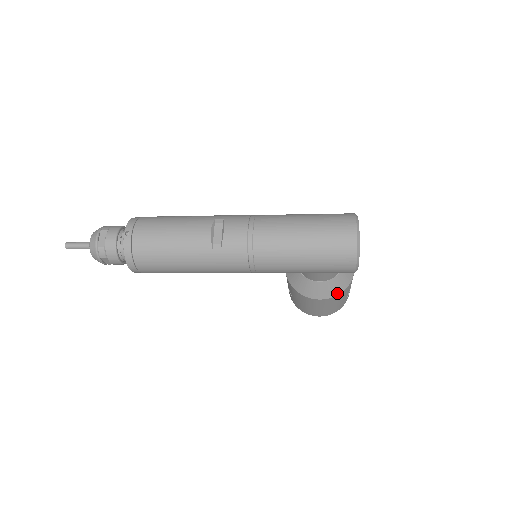
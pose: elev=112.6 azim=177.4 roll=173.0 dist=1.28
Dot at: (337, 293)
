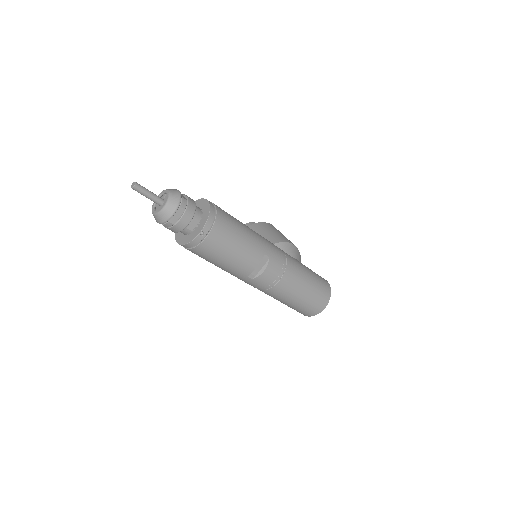
Dot at: occluded
